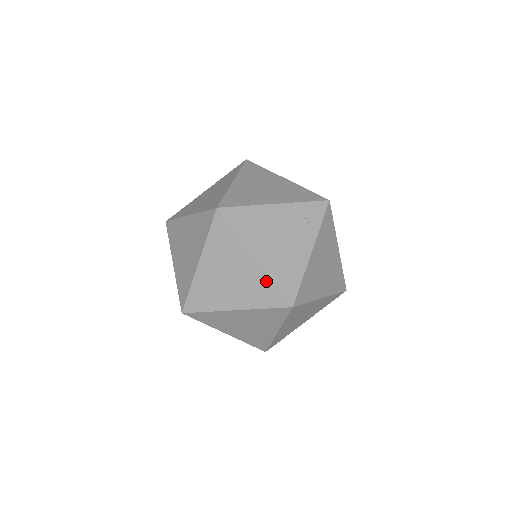
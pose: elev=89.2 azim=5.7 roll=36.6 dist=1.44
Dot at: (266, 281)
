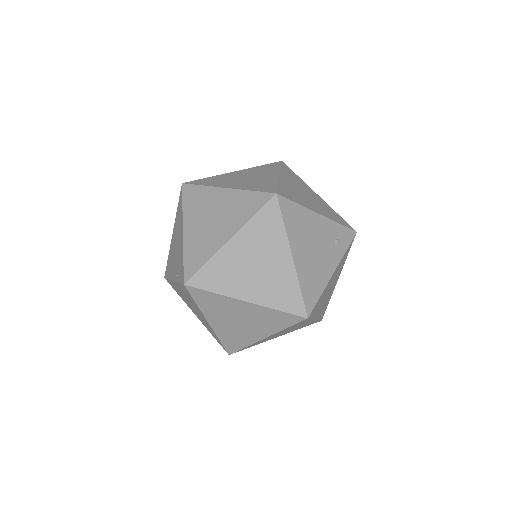
Dot at: (293, 284)
